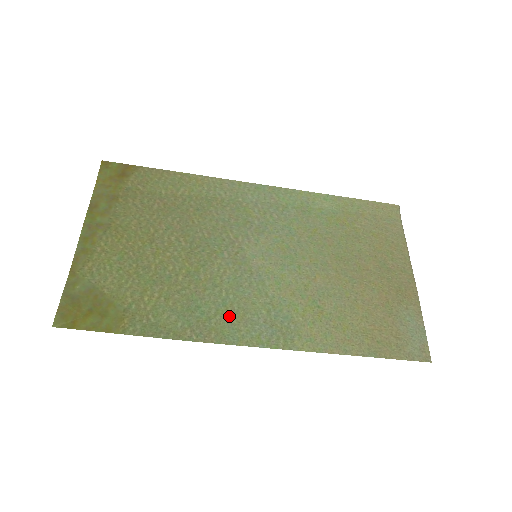
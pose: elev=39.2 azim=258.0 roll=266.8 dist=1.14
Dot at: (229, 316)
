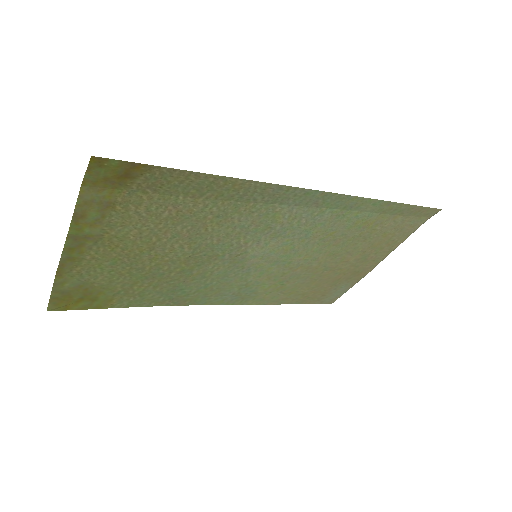
Dot at: (206, 293)
